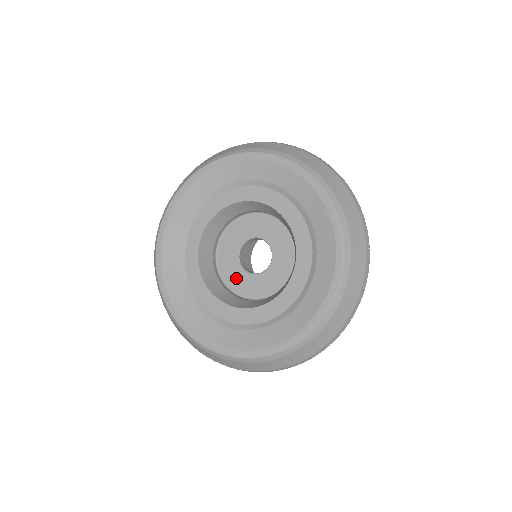
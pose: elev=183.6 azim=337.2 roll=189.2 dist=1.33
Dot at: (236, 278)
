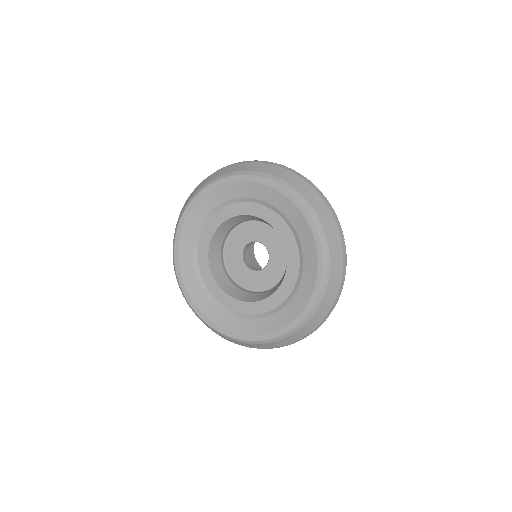
Dot at: (235, 266)
